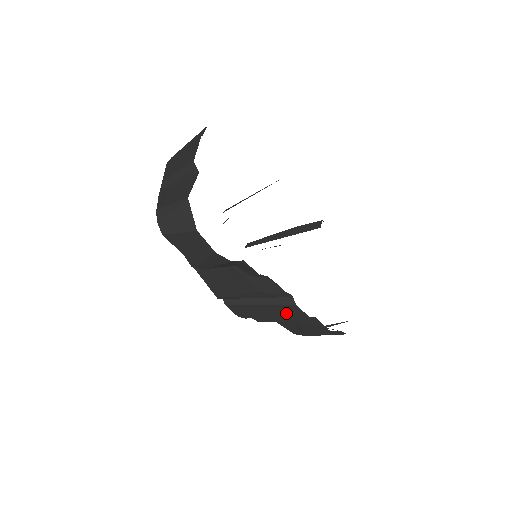
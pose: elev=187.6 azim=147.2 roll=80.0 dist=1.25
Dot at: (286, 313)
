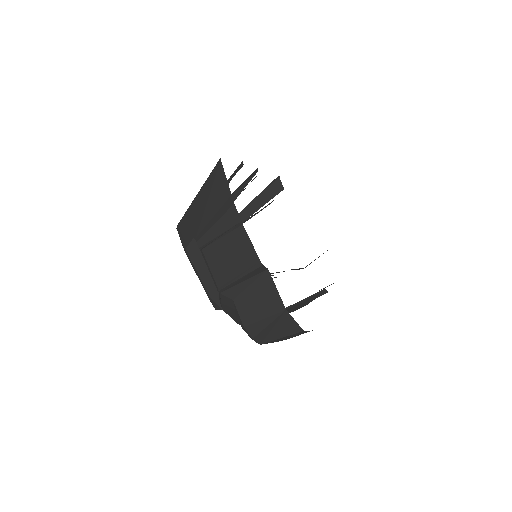
Dot at: occluded
